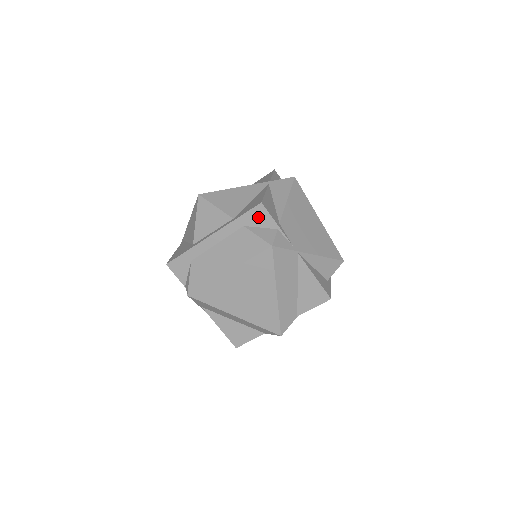
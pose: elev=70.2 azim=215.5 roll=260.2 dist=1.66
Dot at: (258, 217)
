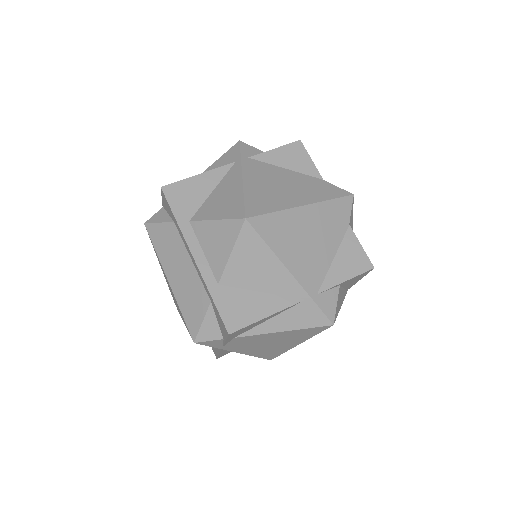
Dot at: (221, 323)
